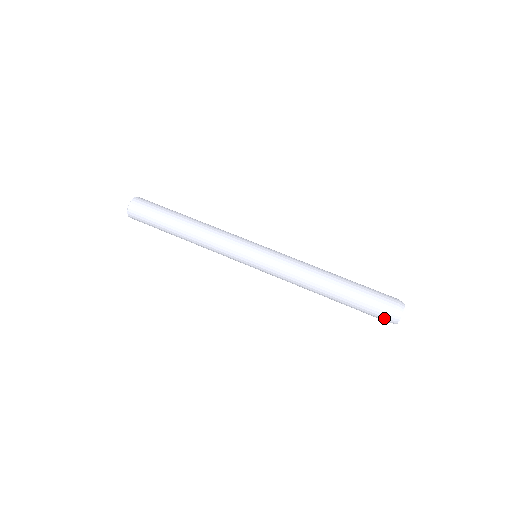
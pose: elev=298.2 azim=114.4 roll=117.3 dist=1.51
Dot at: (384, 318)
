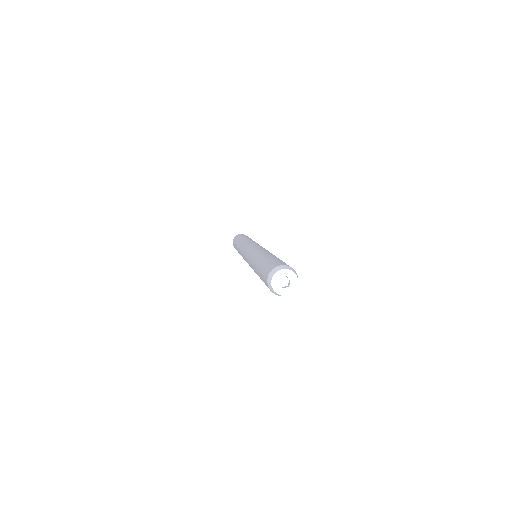
Dot at: occluded
